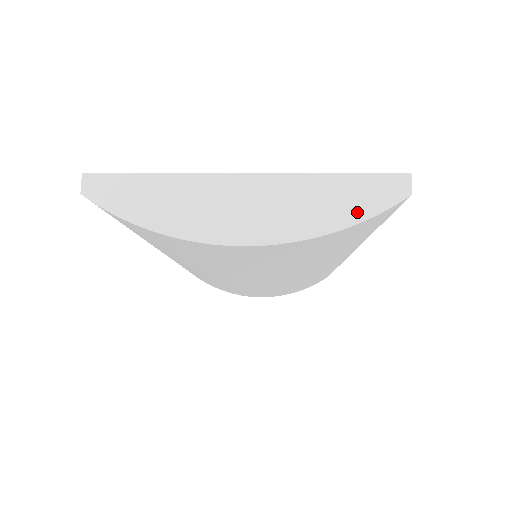
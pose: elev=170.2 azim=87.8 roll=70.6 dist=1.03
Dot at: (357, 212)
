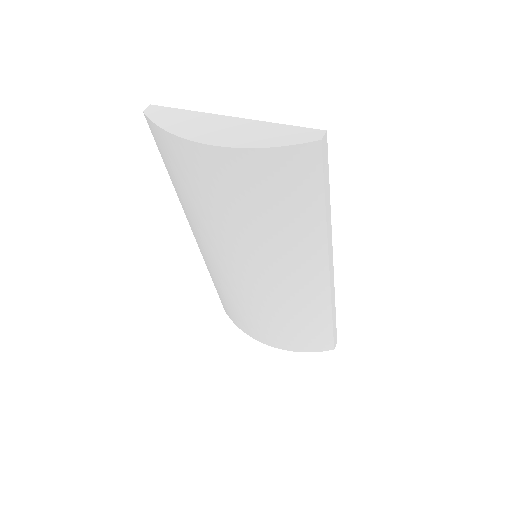
Dot at: (282, 142)
